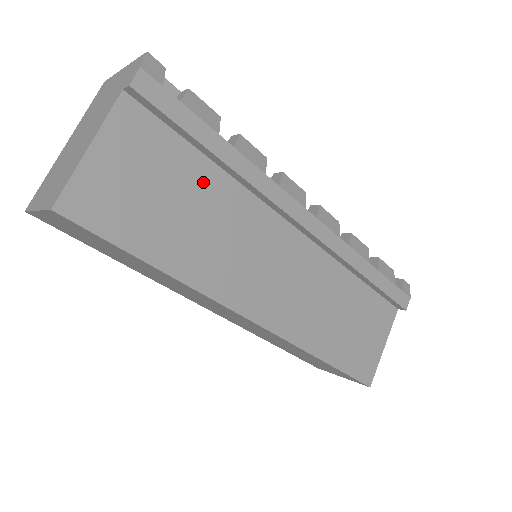
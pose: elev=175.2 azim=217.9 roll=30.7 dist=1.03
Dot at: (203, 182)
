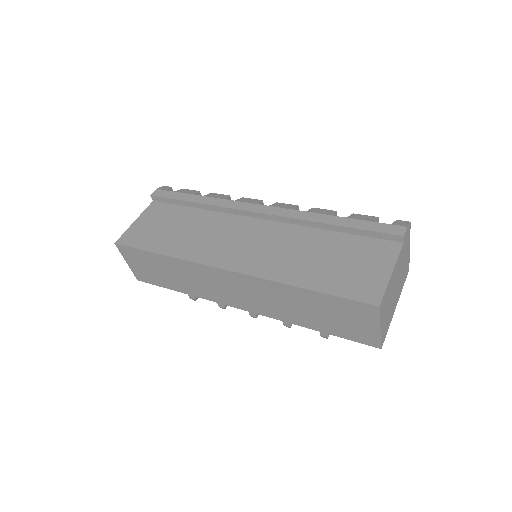
Dot at: (190, 217)
